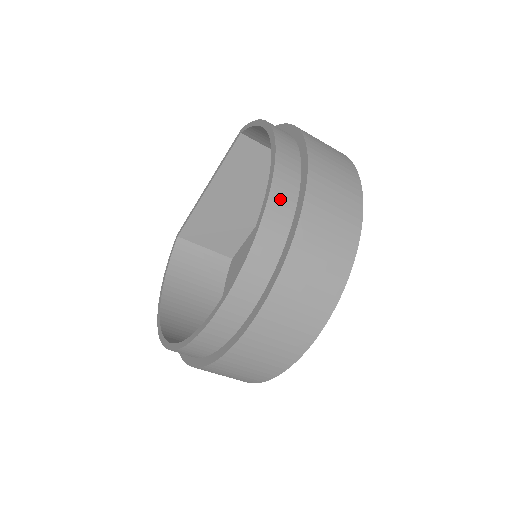
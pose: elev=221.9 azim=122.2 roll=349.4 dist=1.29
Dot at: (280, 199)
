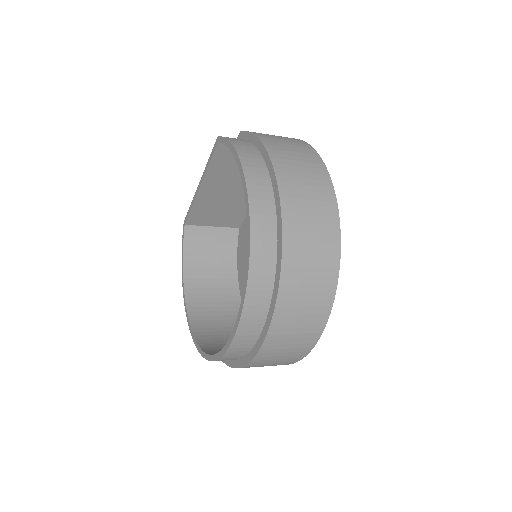
Dot at: (260, 260)
